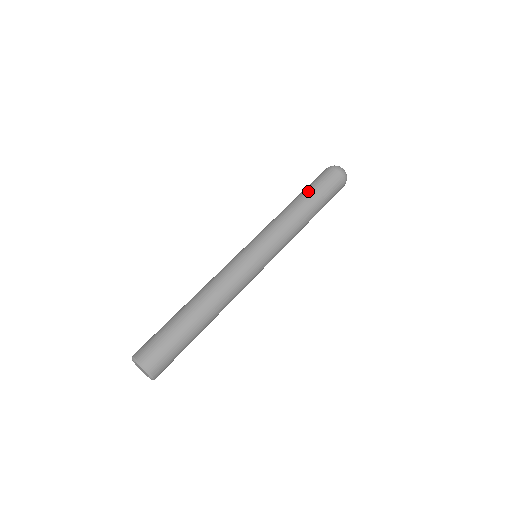
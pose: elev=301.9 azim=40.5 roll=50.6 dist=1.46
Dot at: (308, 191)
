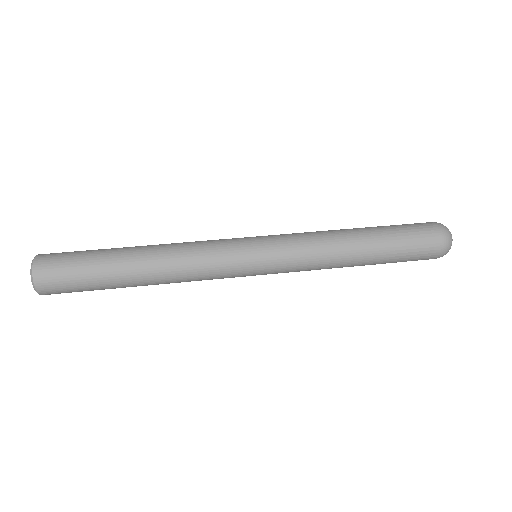
Dot at: occluded
